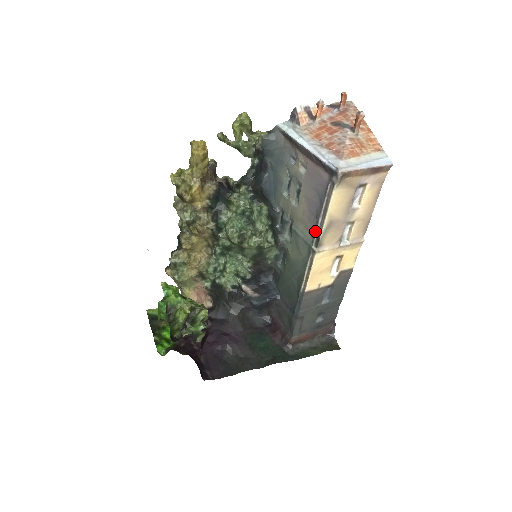
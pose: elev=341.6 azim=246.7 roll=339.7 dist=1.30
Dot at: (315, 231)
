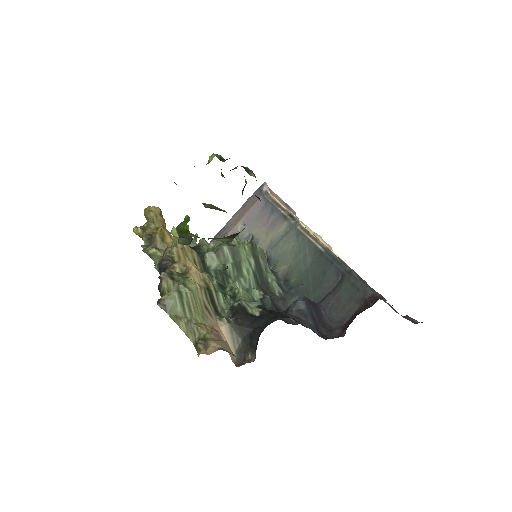
Dot at: (284, 217)
